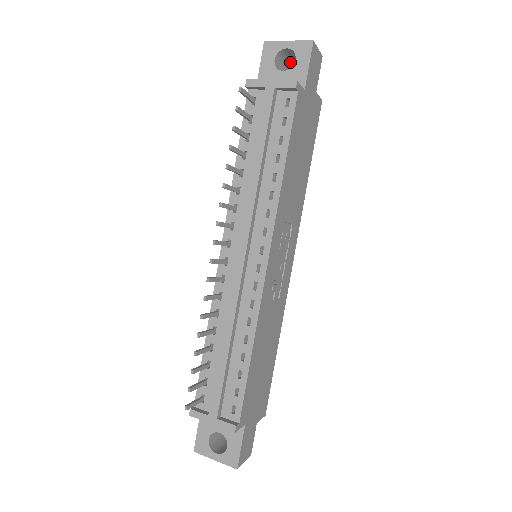
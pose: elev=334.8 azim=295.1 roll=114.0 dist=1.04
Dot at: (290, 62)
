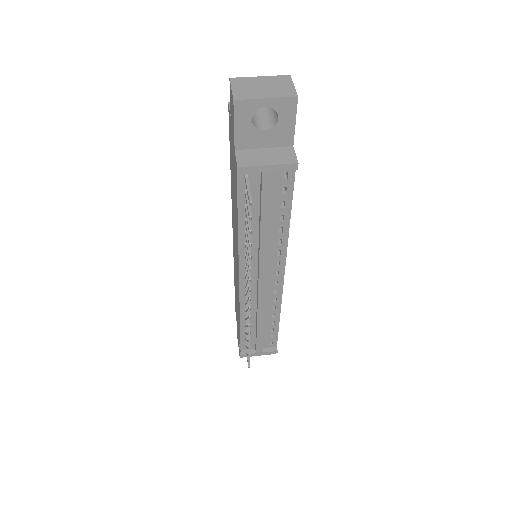
Dot at: occluded
